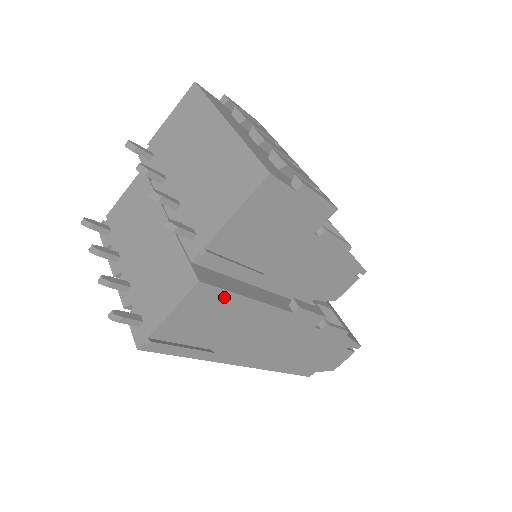
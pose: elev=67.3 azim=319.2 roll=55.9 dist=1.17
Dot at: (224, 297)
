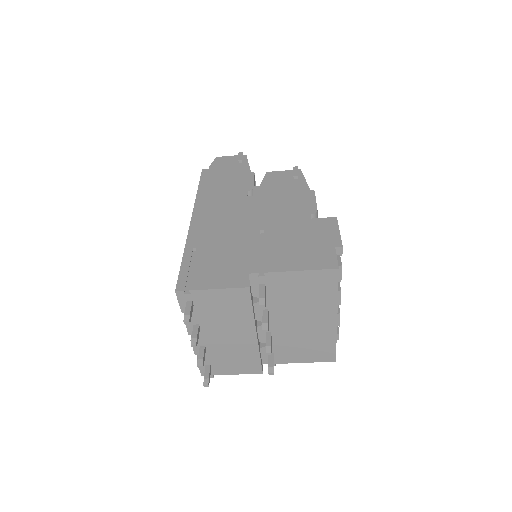
Dot at: occluded
